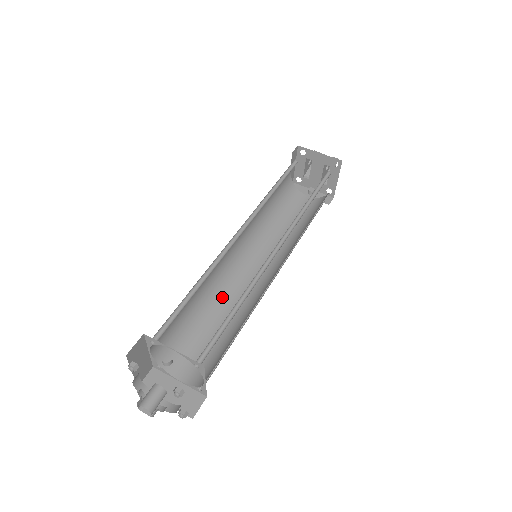
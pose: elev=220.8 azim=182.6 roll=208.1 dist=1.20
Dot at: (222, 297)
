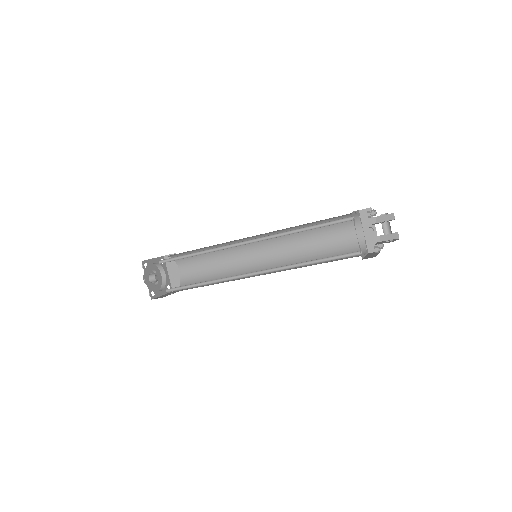
Dot at: (231, 251)
